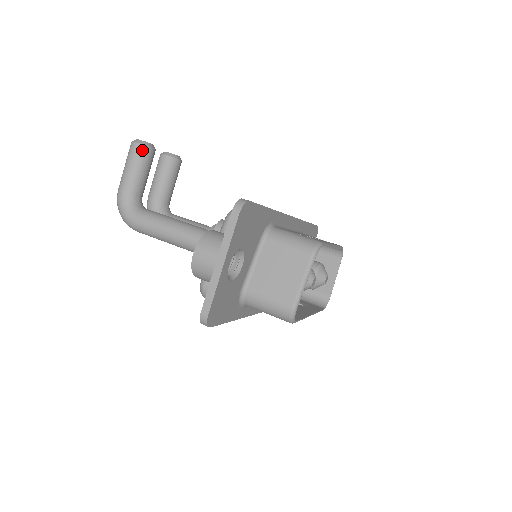
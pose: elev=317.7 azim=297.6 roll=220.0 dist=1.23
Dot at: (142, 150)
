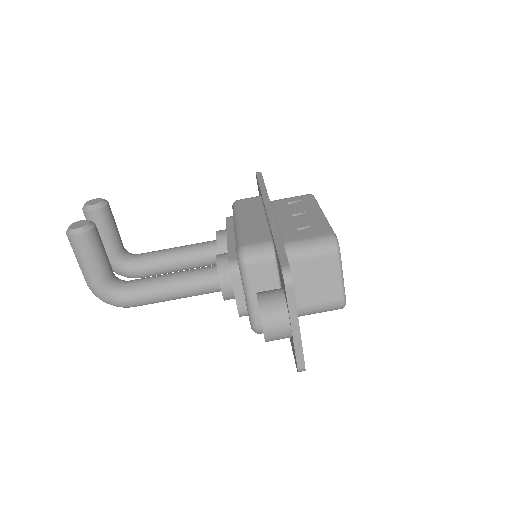
Dot at: (88, 238)
